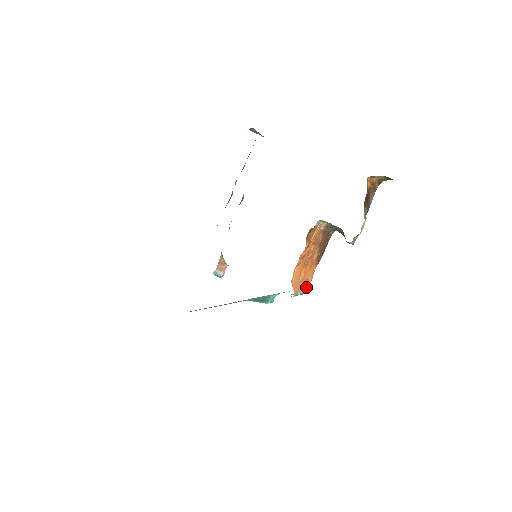
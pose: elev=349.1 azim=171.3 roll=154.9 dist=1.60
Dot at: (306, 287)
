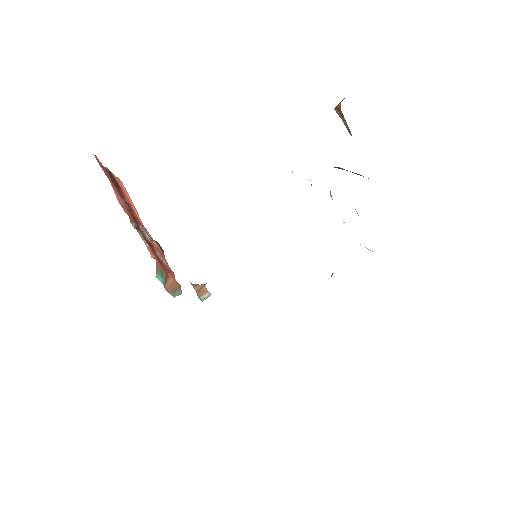
Dot at: occluded
